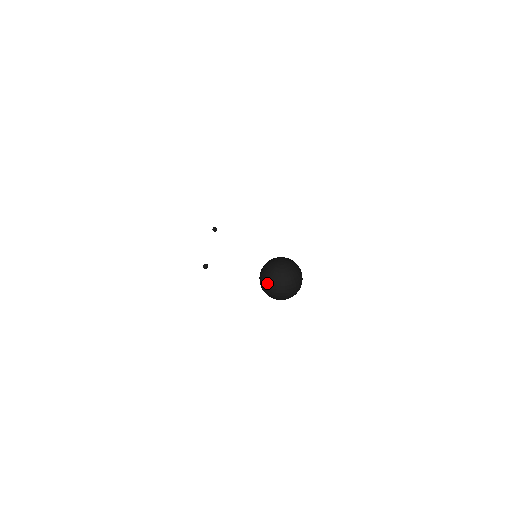
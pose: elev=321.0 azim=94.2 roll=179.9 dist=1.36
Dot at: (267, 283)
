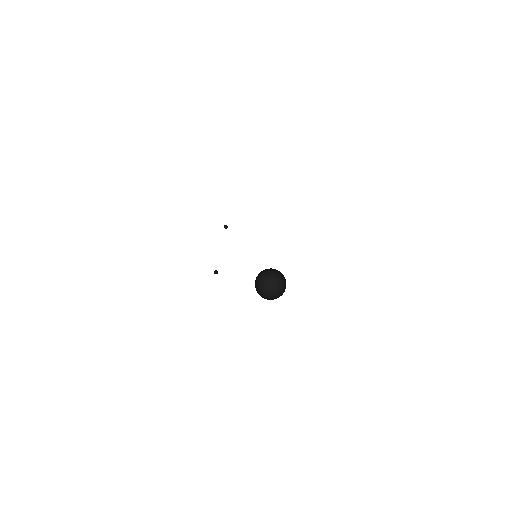
Dot at: (259, 293)
